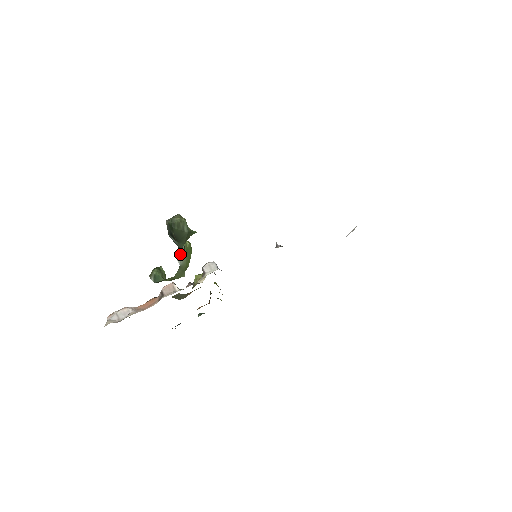
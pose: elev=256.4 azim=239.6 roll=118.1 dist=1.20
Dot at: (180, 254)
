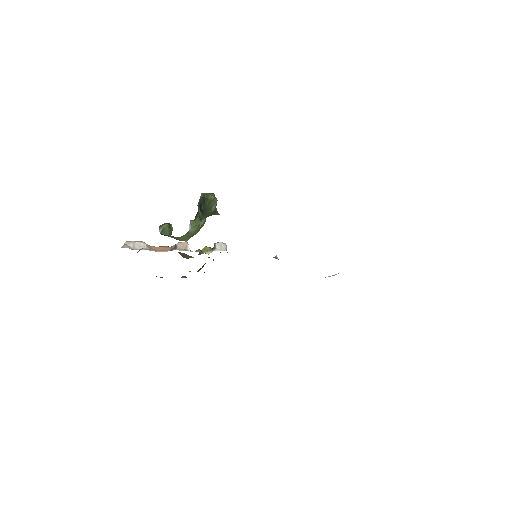
Dot at: (194, 223)
